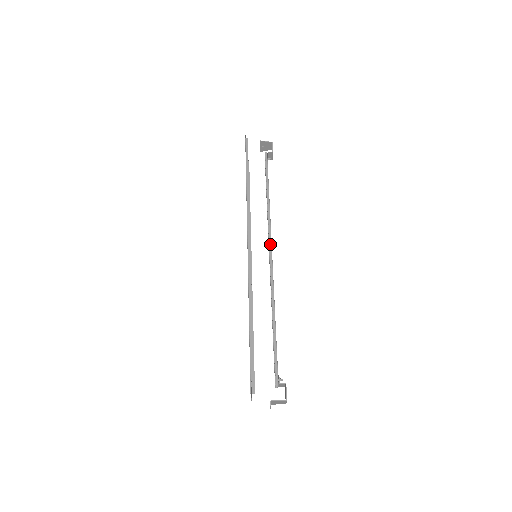
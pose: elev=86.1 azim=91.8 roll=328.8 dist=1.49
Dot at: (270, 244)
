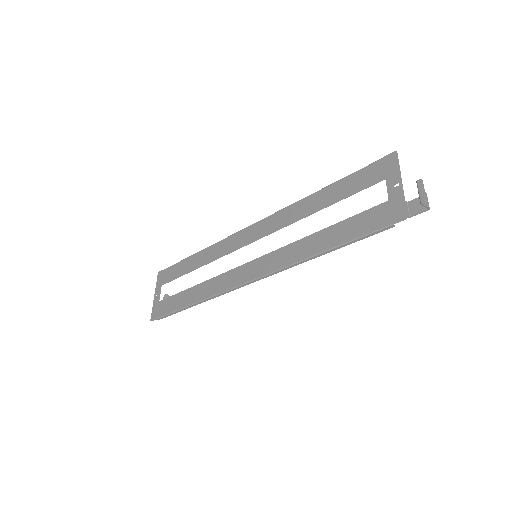
Dot at: occluded
